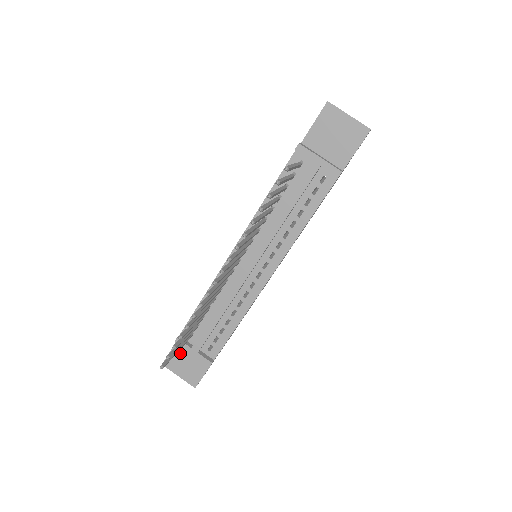
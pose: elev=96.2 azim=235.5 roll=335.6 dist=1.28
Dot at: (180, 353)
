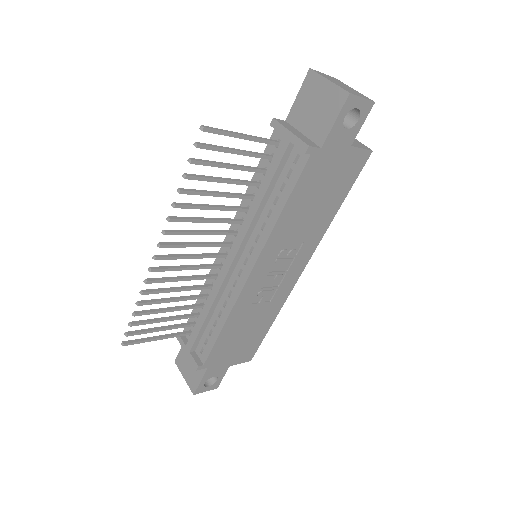
Dot at: occluded
